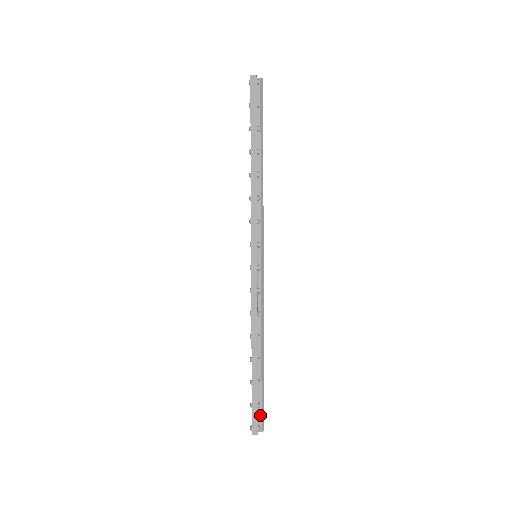
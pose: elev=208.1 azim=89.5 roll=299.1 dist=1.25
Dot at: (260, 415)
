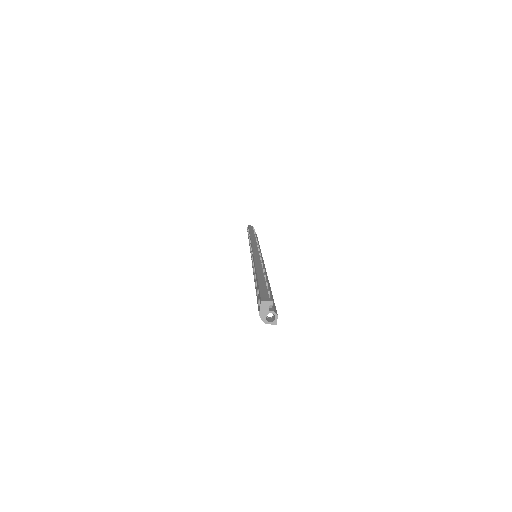
Dot at: occluded
